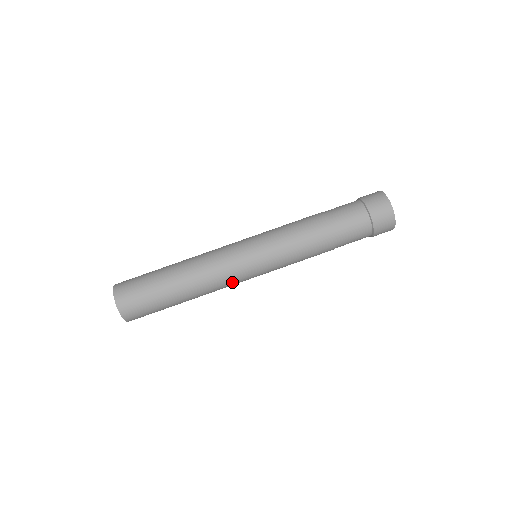
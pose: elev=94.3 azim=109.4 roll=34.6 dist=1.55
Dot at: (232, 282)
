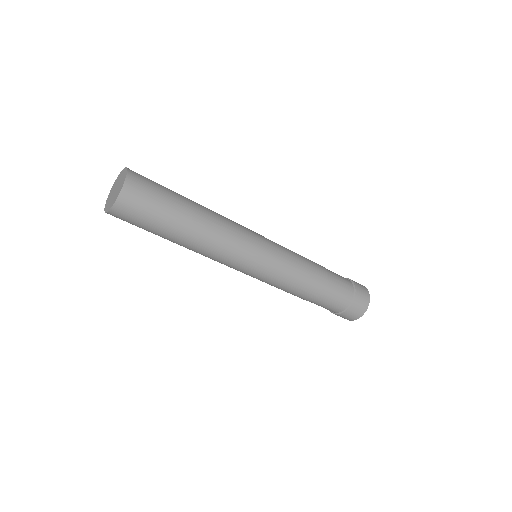
Dot at: occluded
